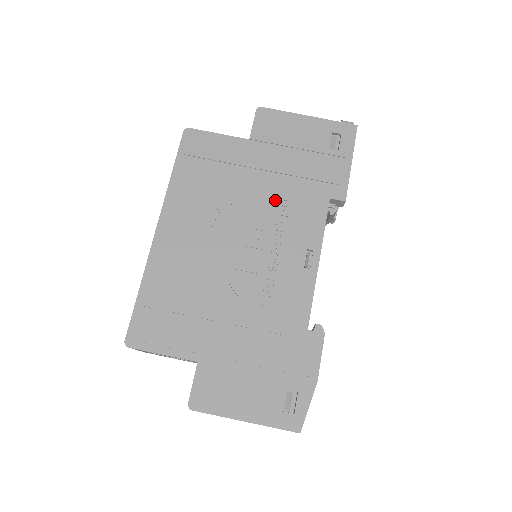
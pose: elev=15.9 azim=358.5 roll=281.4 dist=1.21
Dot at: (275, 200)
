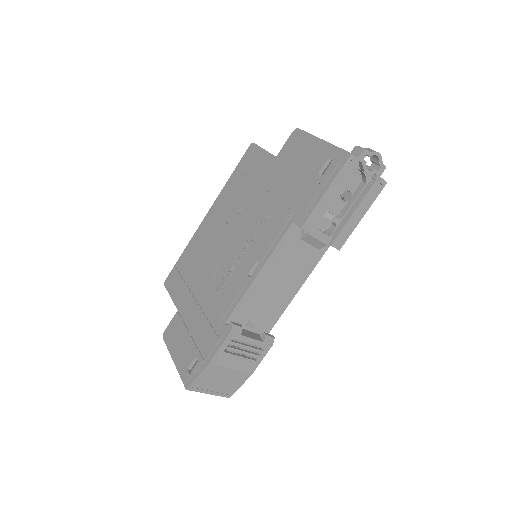
Dot at: (262, 213)
